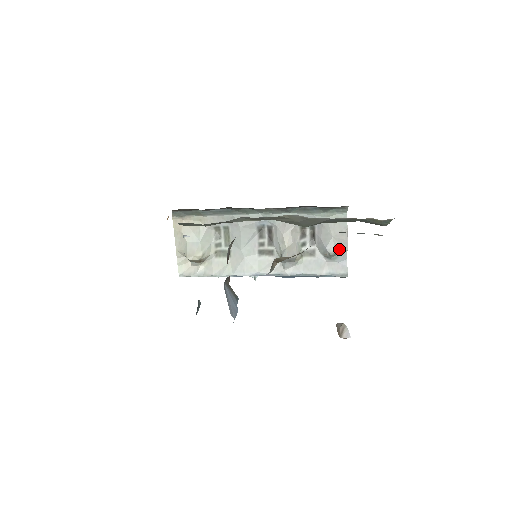
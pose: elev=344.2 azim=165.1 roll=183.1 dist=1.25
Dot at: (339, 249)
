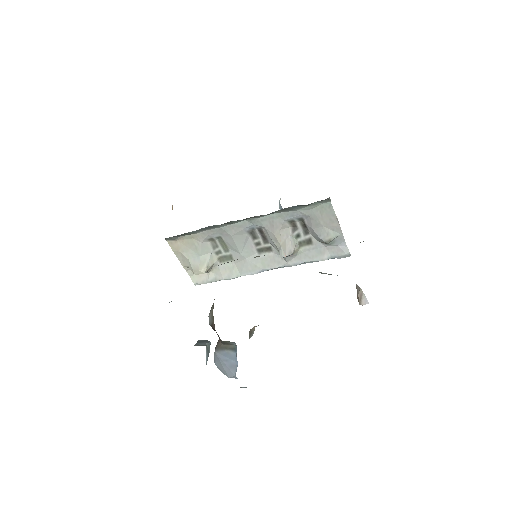
Dot at: (333, 235)
